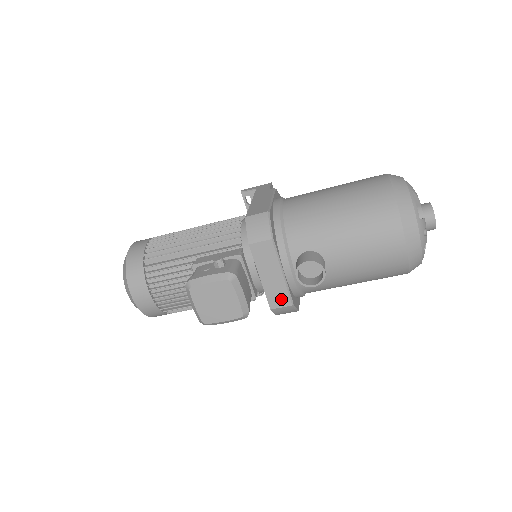
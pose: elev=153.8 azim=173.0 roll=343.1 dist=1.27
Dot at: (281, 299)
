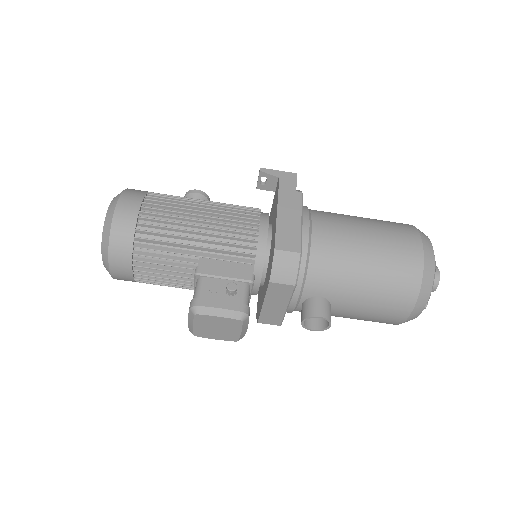
Dot at: (273, 320)
